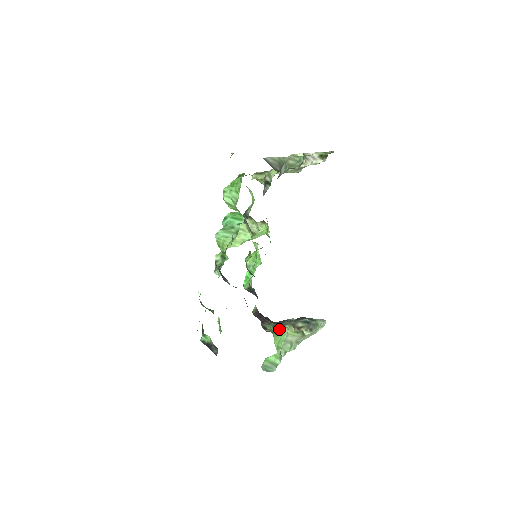
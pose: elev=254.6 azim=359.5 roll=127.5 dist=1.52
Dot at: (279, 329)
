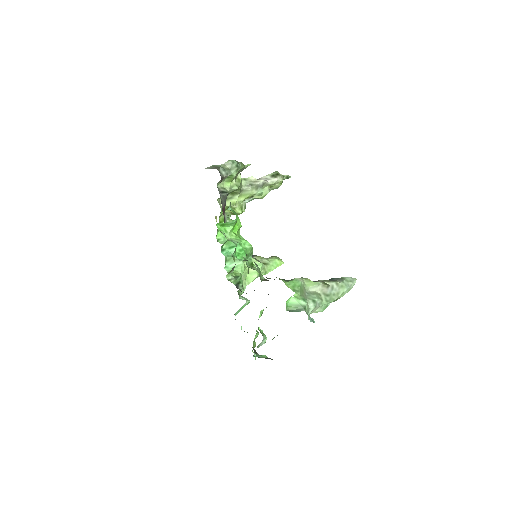
Dot at: (291, 280)
